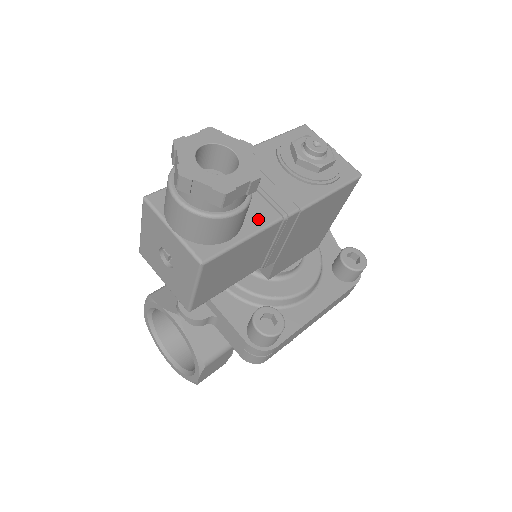
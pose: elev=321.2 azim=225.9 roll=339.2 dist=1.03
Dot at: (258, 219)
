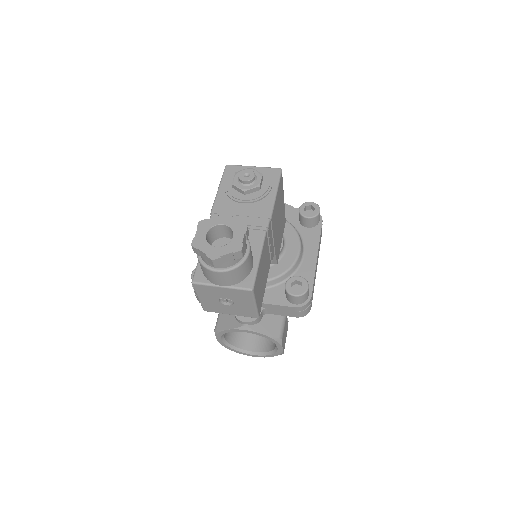
Dot at: (255, 243)
